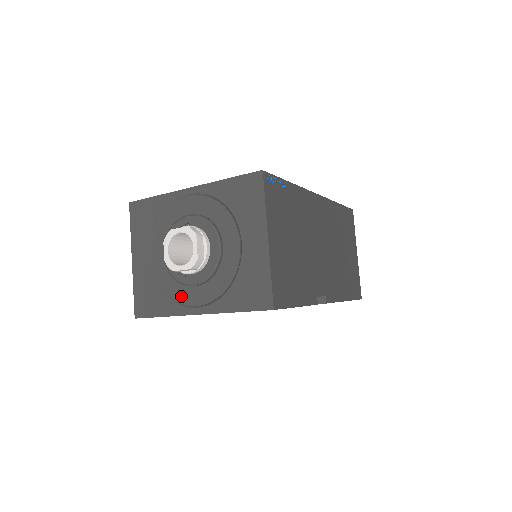
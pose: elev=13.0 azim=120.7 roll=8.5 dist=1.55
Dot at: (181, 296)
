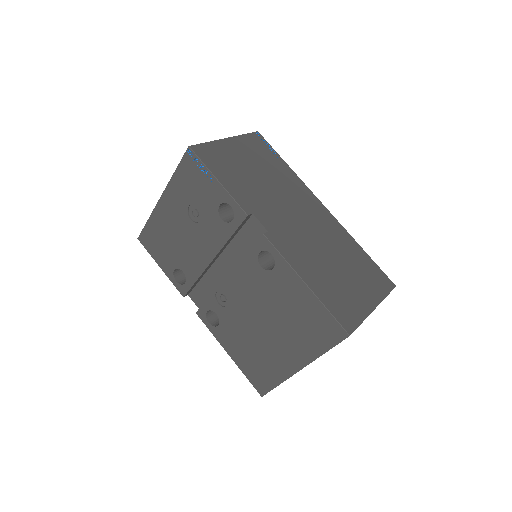
Dot at: occluded
